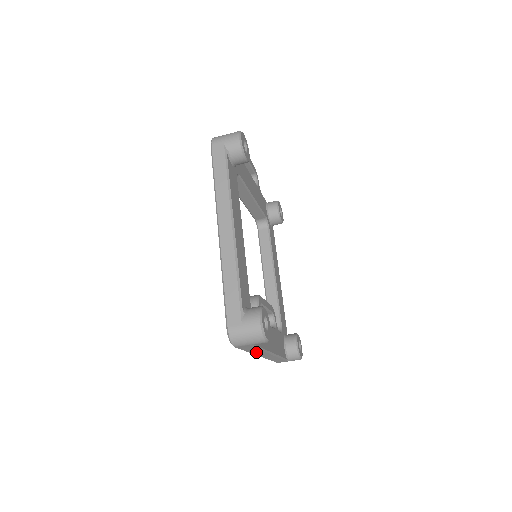
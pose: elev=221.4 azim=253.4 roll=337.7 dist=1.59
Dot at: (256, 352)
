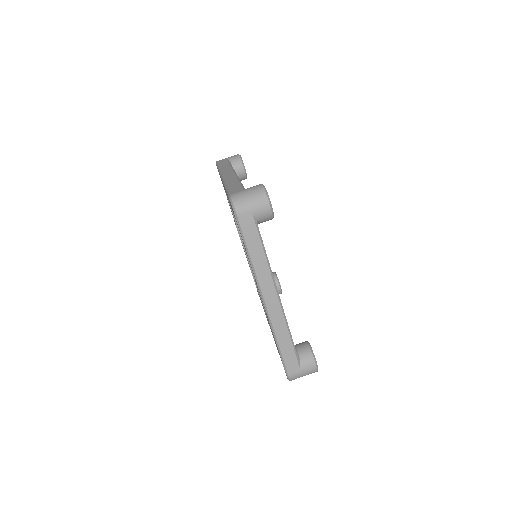
Dot at: (260, 269)
